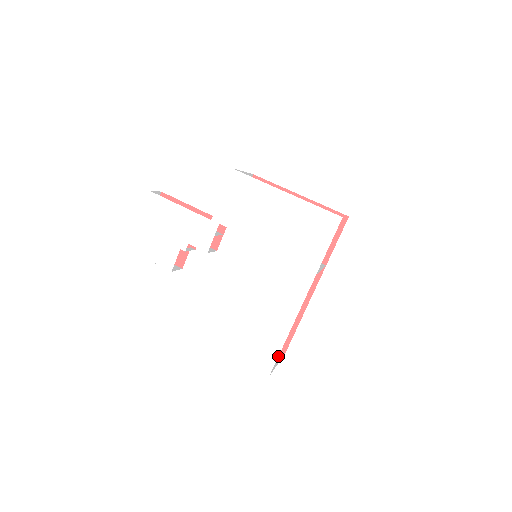
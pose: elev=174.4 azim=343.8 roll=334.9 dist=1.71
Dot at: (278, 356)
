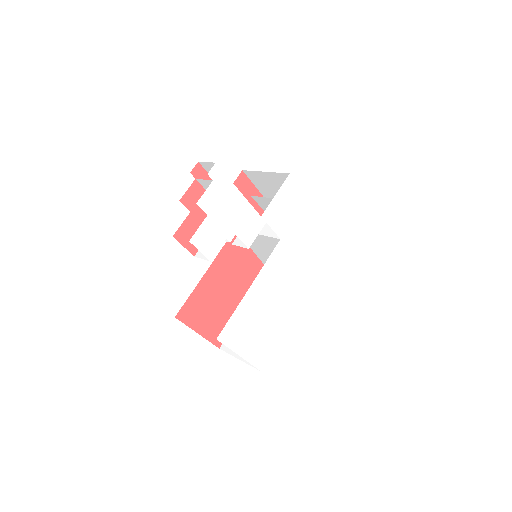
Dot at: occluded
